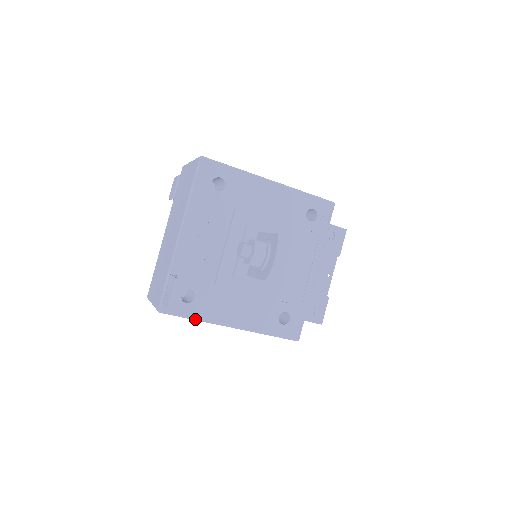
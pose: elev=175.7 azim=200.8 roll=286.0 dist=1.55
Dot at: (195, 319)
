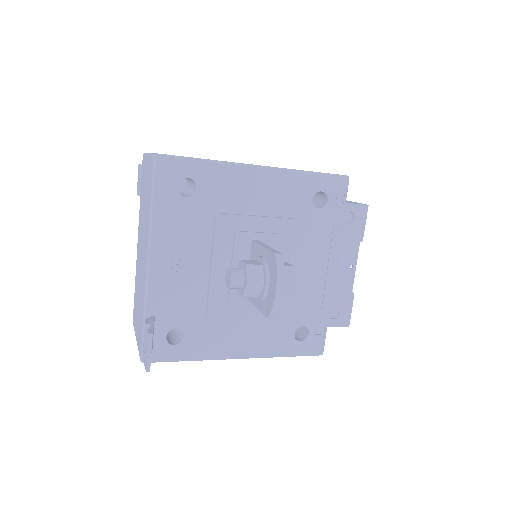
Dot at: (189, 360)
